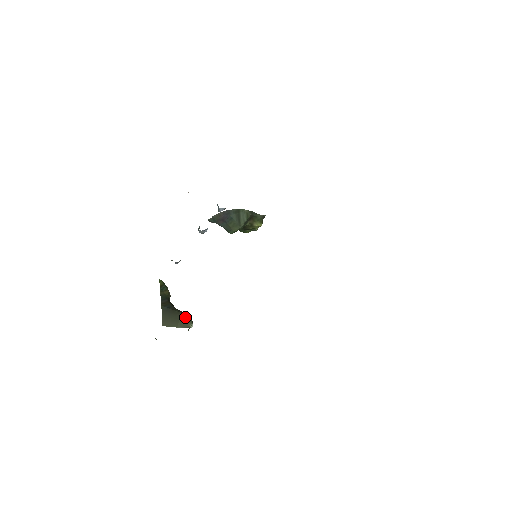
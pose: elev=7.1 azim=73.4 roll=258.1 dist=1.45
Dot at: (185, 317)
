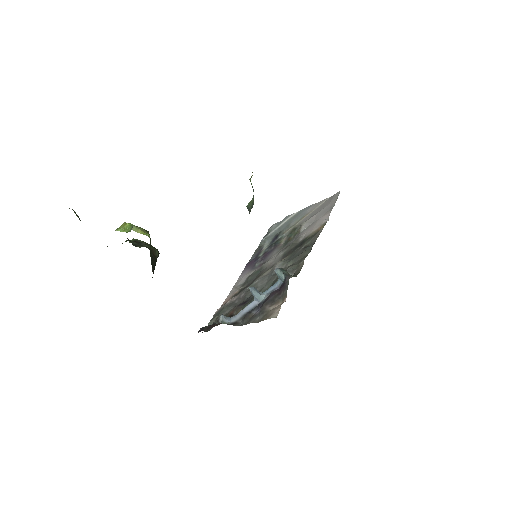
Dot at: occluded
